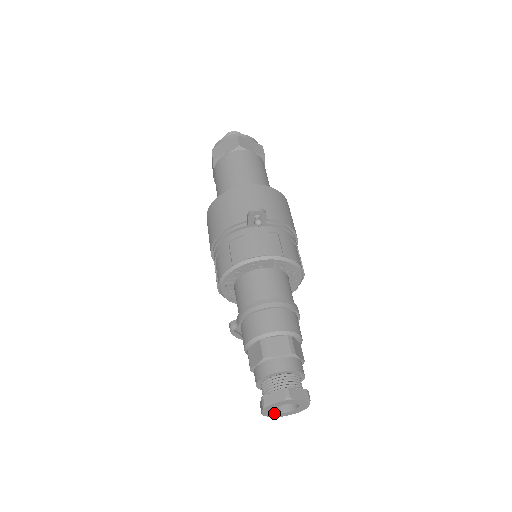
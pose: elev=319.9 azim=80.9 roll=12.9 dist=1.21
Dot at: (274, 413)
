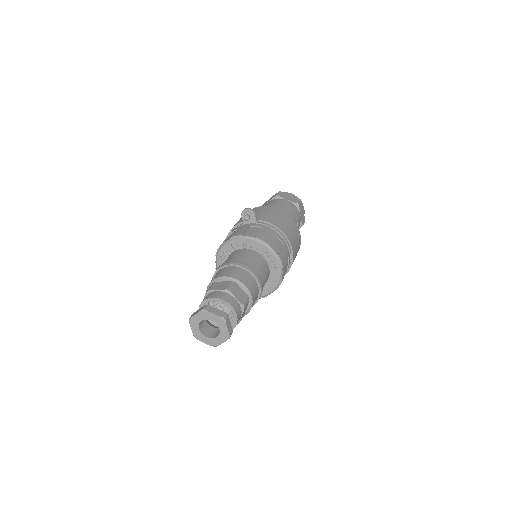
Dot at: (203, 336)
